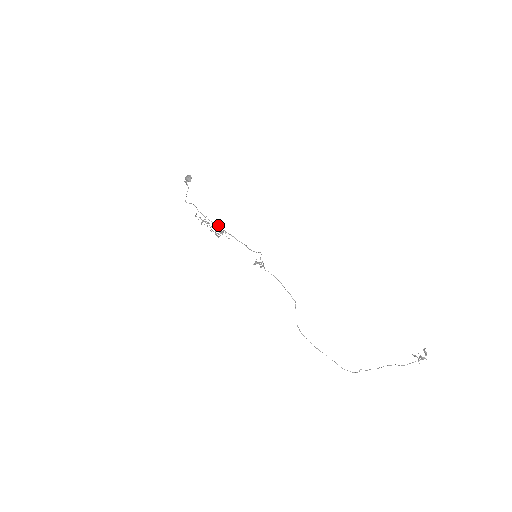
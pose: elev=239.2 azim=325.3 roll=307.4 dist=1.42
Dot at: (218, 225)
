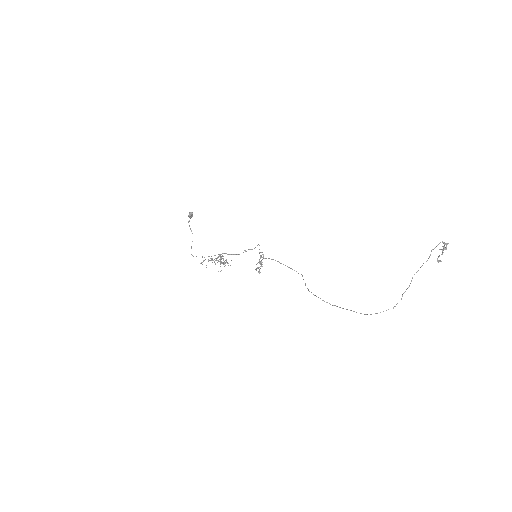
Dot at: (221, 258)
